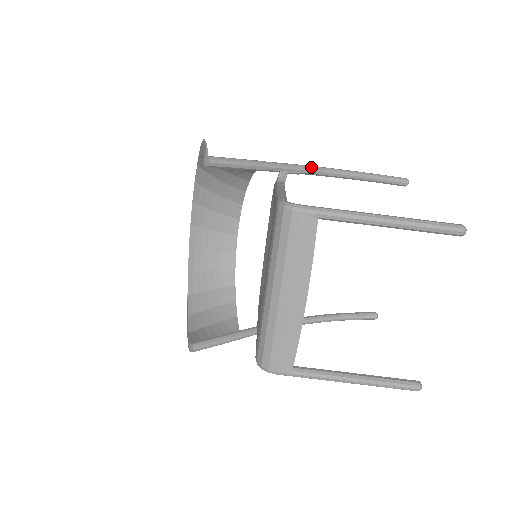
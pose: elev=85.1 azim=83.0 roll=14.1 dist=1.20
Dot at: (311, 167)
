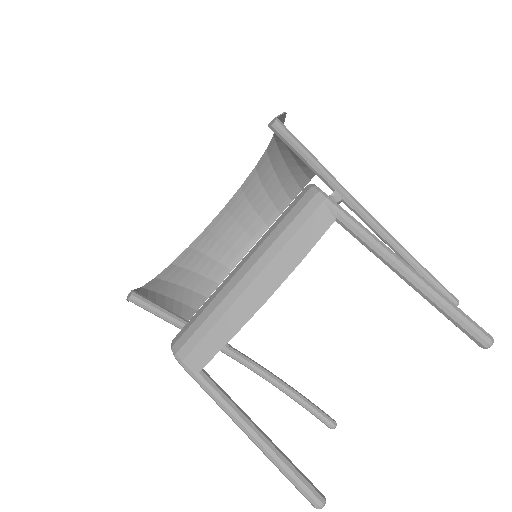
Dot at: (368, 213)
